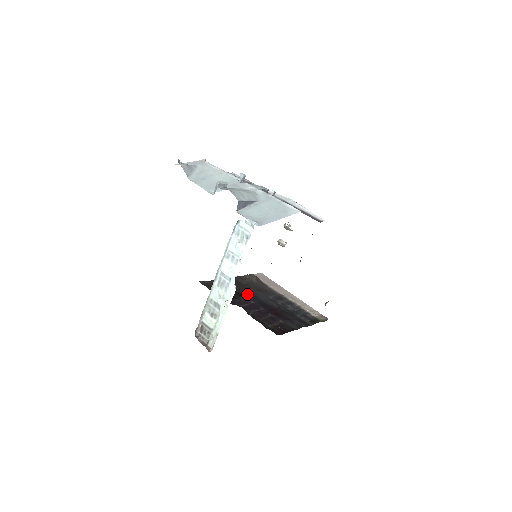
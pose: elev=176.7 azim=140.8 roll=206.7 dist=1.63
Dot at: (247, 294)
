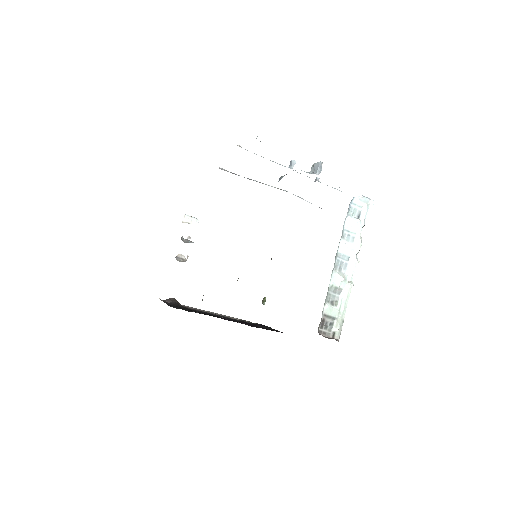
Dot at: occluded
